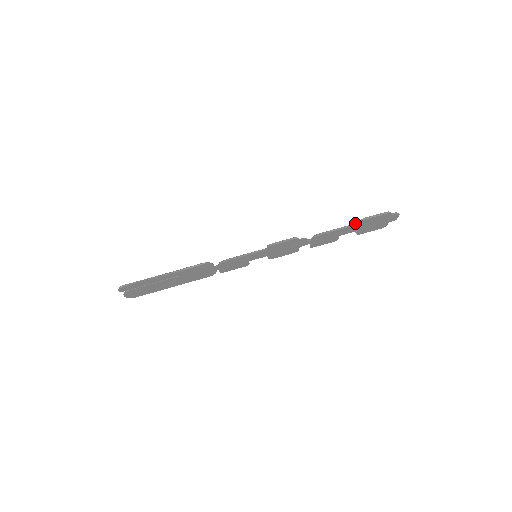
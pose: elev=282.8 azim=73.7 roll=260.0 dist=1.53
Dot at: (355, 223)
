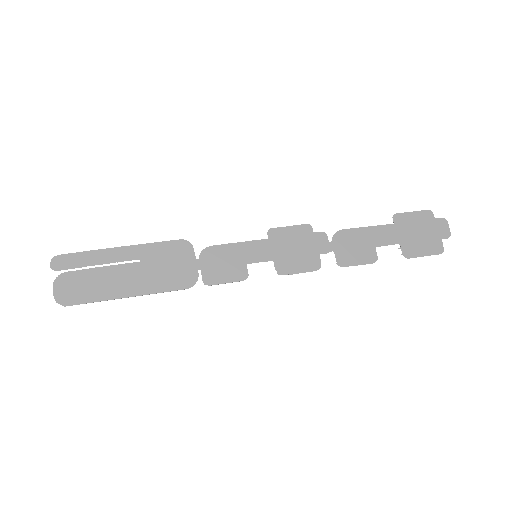
Dot at: (389, 228)
